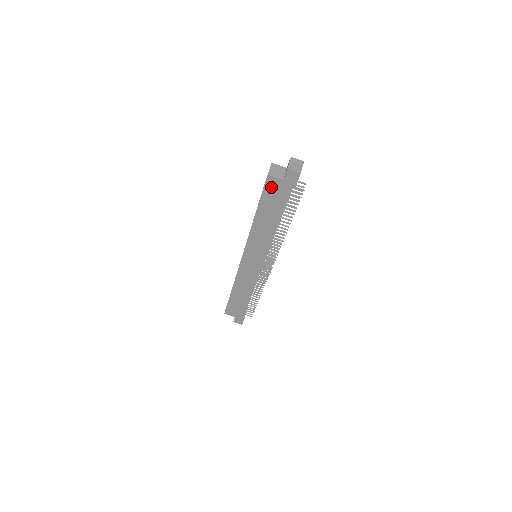
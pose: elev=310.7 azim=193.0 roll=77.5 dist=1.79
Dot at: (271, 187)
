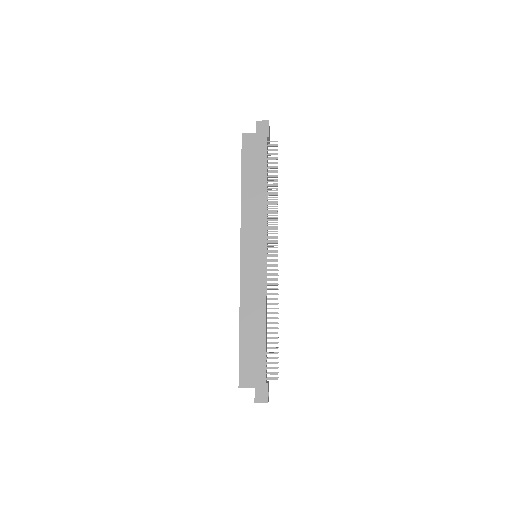
Dot at: (248, 145)
